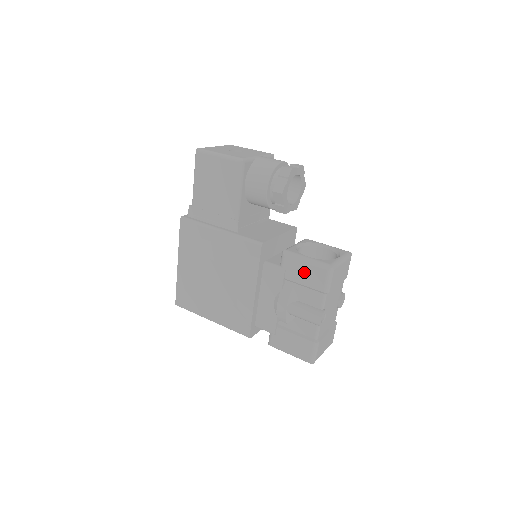
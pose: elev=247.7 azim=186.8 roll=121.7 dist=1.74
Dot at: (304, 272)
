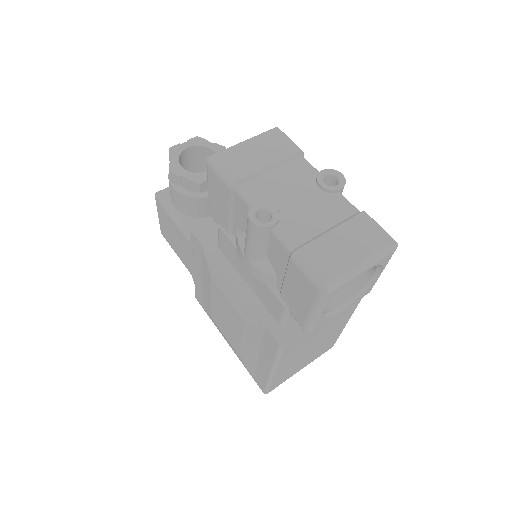
Dot at: (216, 200)
